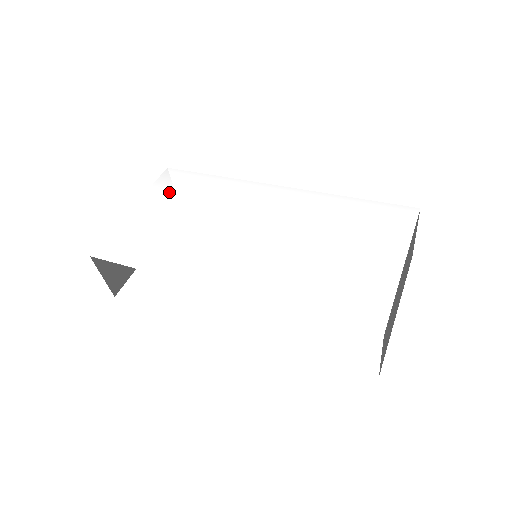
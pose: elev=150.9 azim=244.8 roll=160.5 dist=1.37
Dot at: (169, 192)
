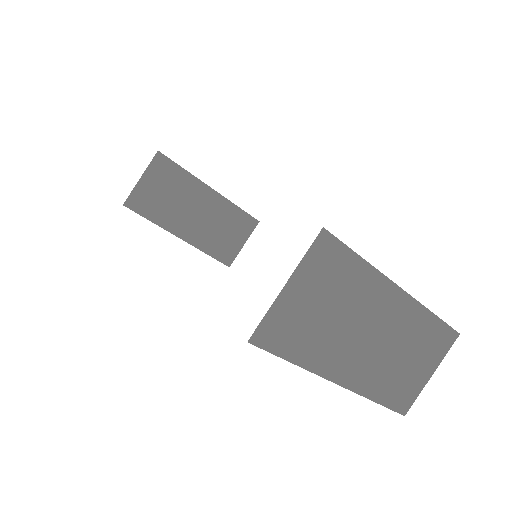
Dot at: occluded
